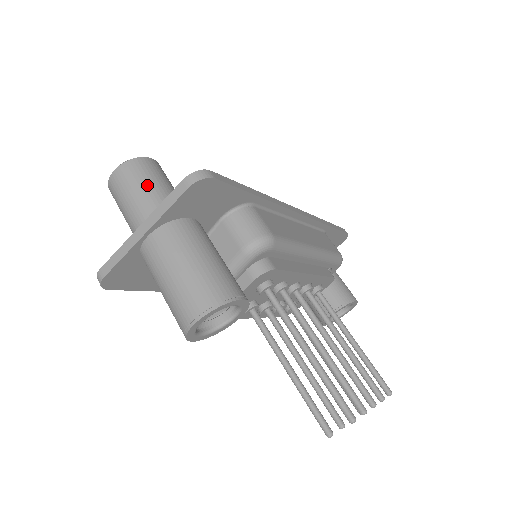
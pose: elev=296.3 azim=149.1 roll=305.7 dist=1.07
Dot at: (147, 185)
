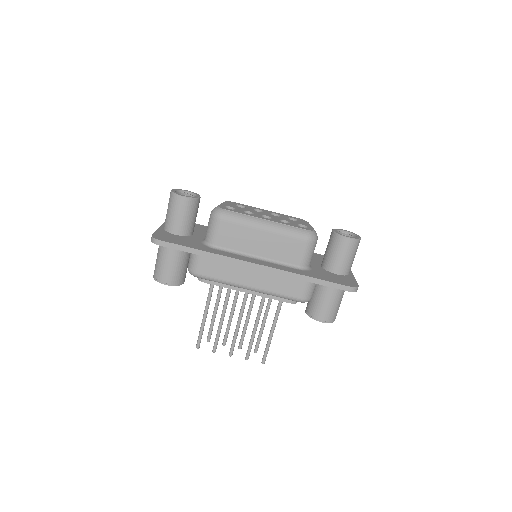
Dot at: (169, 212)
